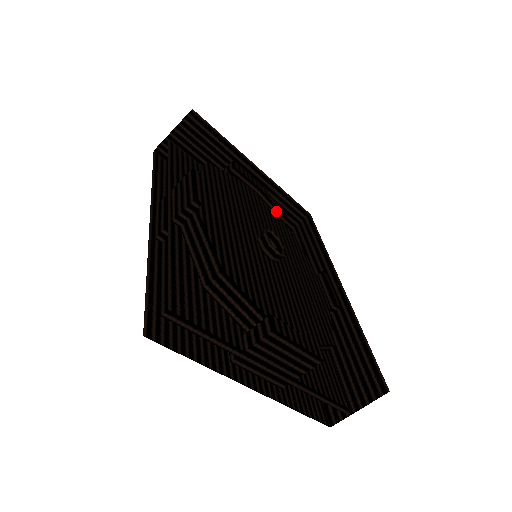
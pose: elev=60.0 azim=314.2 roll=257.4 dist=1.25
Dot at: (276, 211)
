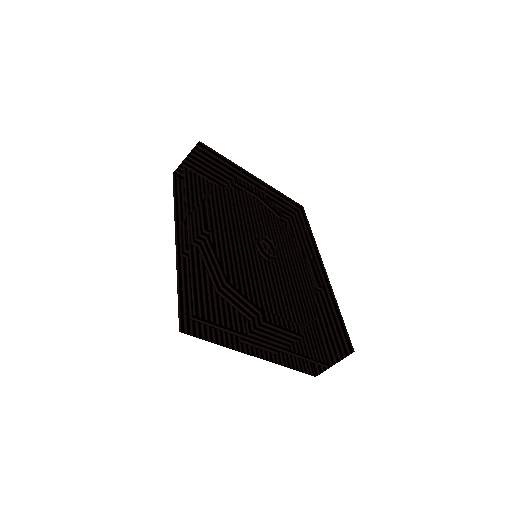
Dot at: (273, 211)
